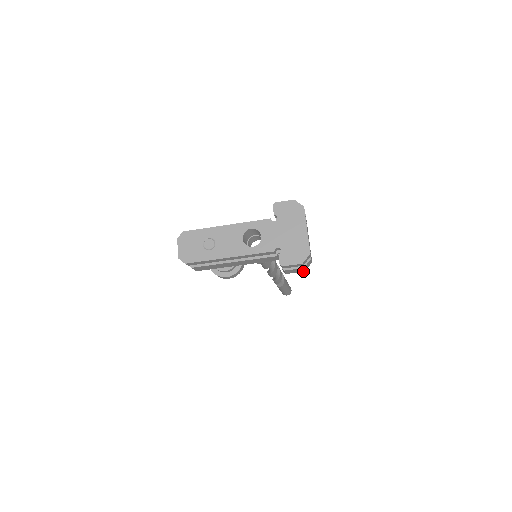
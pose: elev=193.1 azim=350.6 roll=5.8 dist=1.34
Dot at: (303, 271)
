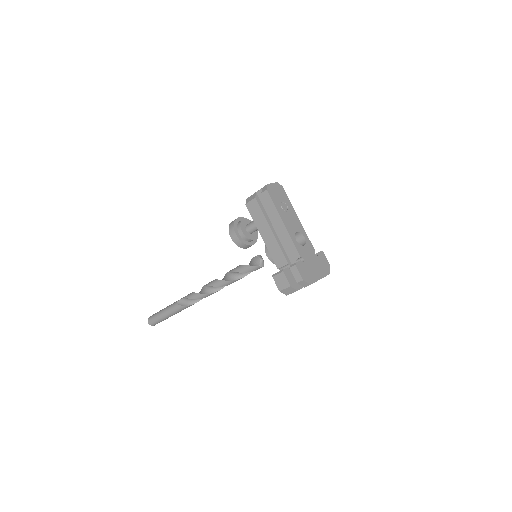
Dot at: (280, 289)
